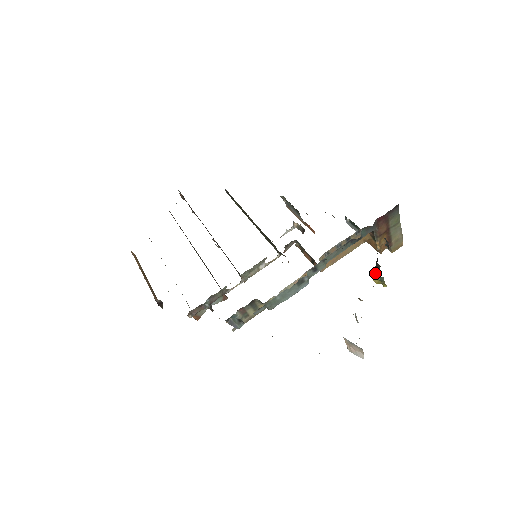
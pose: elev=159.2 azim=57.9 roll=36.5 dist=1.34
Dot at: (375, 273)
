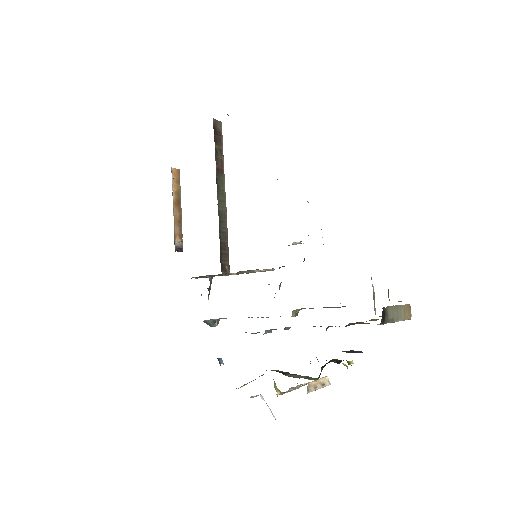
Dot at: (321, 371)
